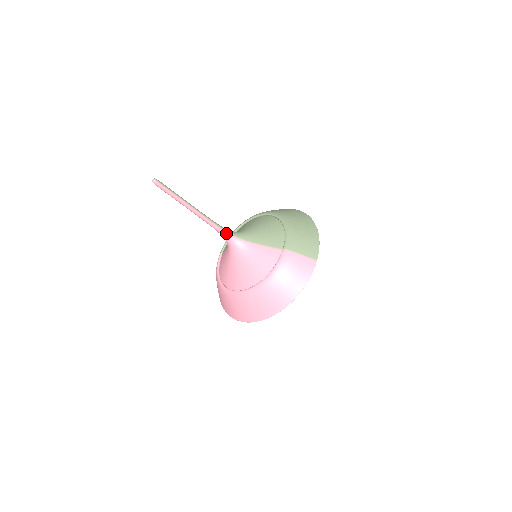
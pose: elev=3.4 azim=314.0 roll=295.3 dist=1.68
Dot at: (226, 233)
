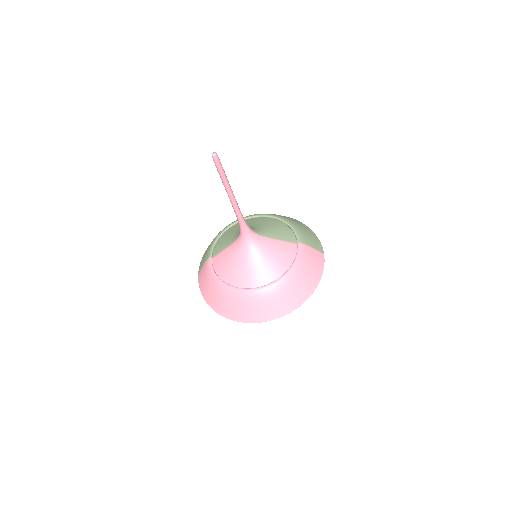
Dot at: (247, 226)
